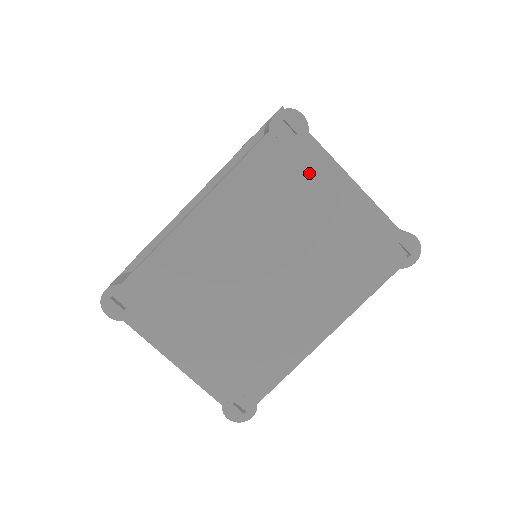
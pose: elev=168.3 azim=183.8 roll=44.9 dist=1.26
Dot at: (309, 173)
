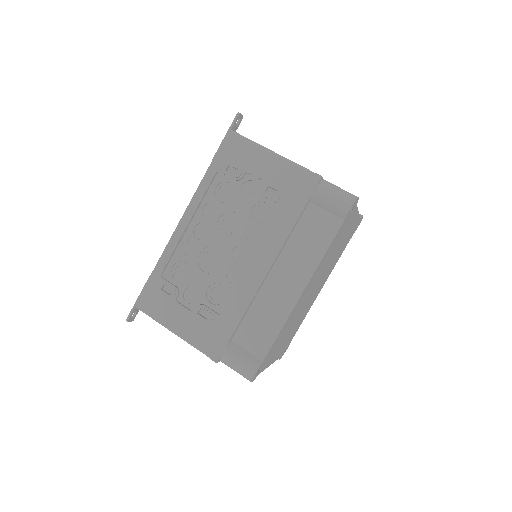
Dot at: occluded
